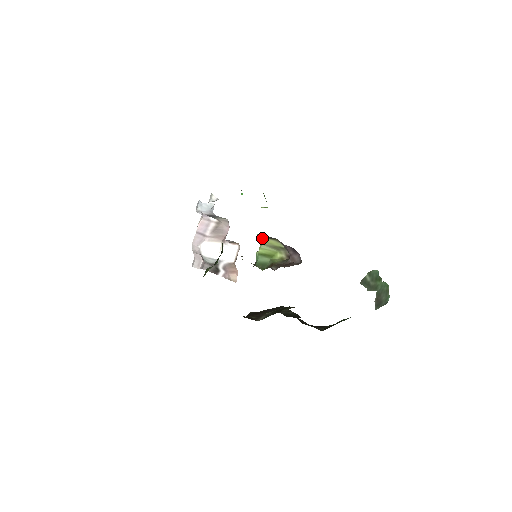
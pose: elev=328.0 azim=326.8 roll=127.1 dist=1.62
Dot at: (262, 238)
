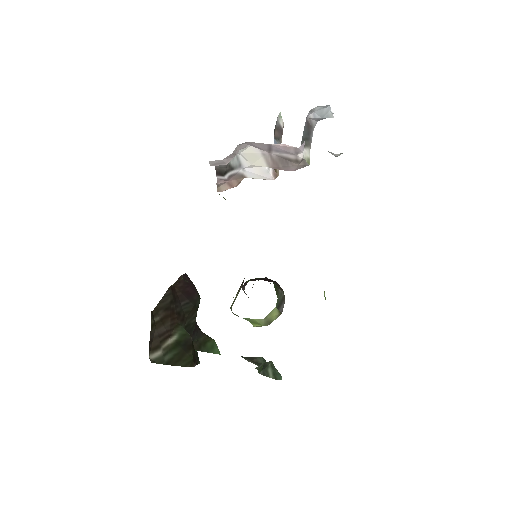
Dot at: (276, 309)
